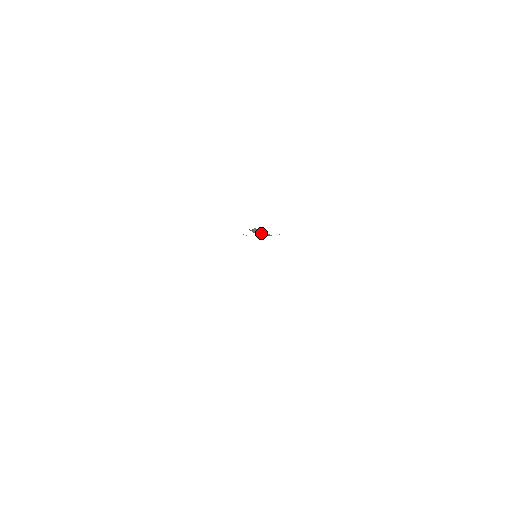
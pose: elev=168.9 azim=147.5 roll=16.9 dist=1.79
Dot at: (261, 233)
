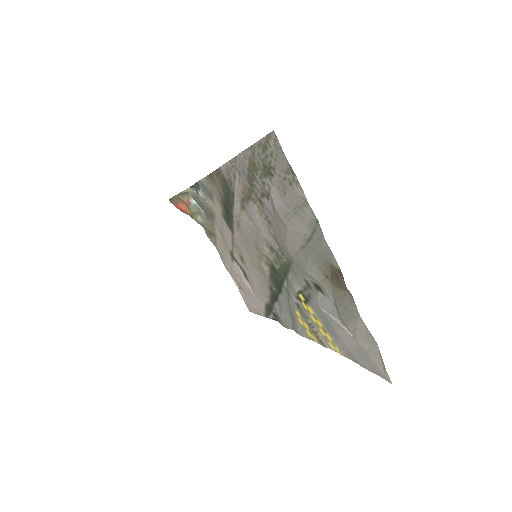
Dot at: (192, 206)
